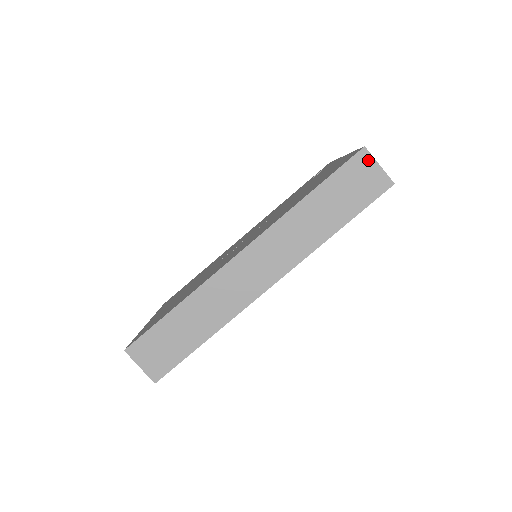
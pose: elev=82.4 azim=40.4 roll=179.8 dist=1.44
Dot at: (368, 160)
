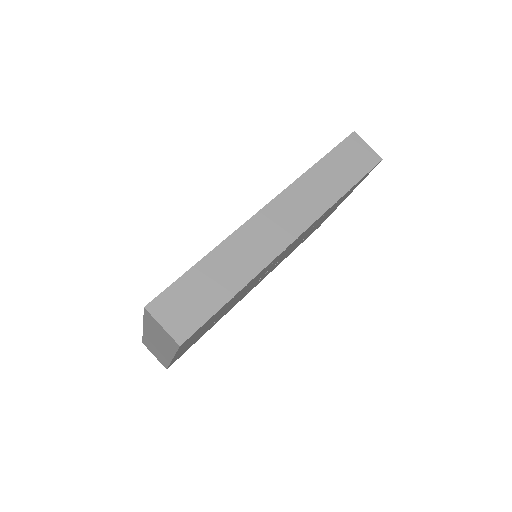
Dot at: (359, 141)
